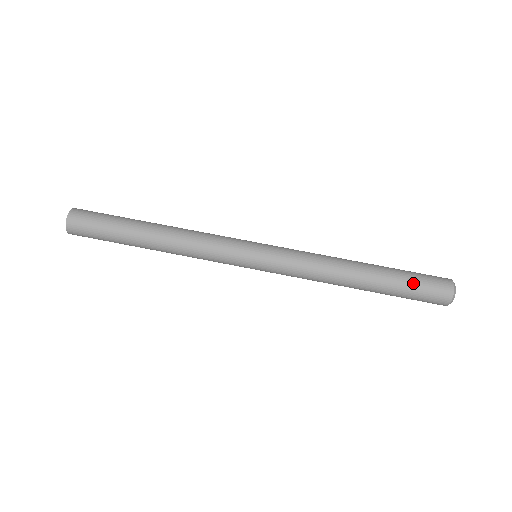
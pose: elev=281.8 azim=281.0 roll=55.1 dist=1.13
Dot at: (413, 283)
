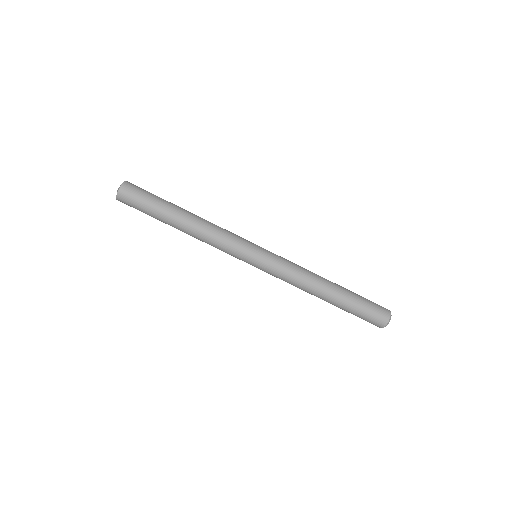
Dot at: (361, 311)
